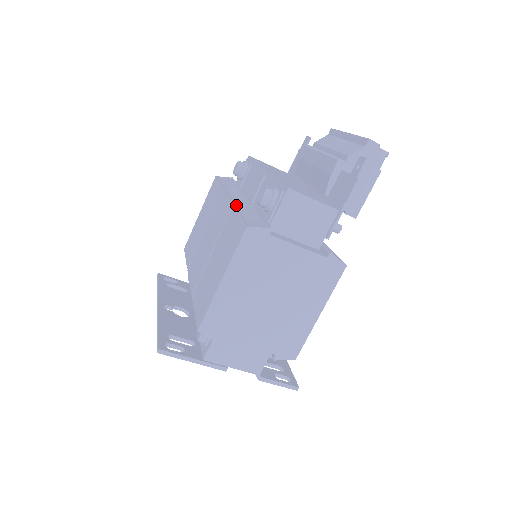
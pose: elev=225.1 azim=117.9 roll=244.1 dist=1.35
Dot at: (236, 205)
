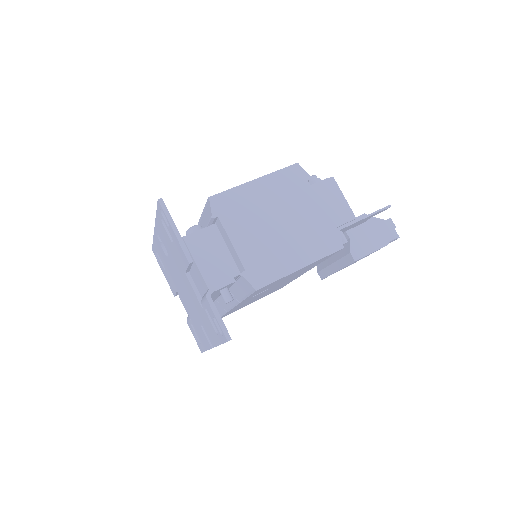
Dot at: occluded
